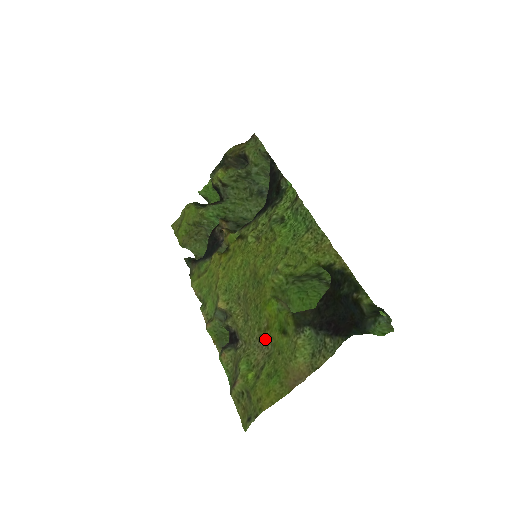
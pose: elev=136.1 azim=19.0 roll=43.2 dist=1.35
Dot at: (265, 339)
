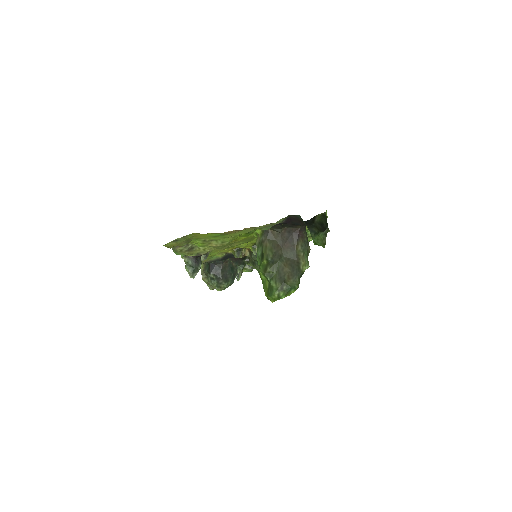
Dot at: occluded
